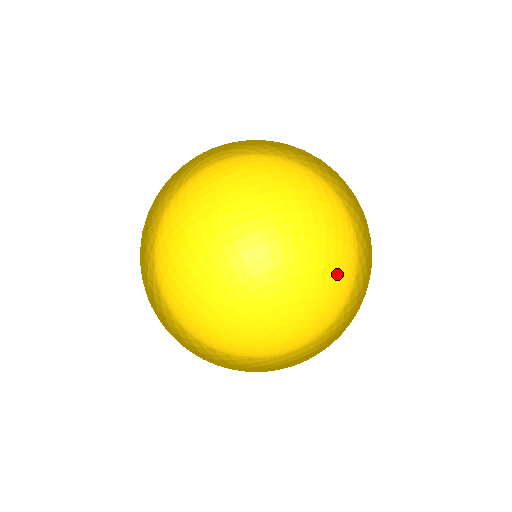
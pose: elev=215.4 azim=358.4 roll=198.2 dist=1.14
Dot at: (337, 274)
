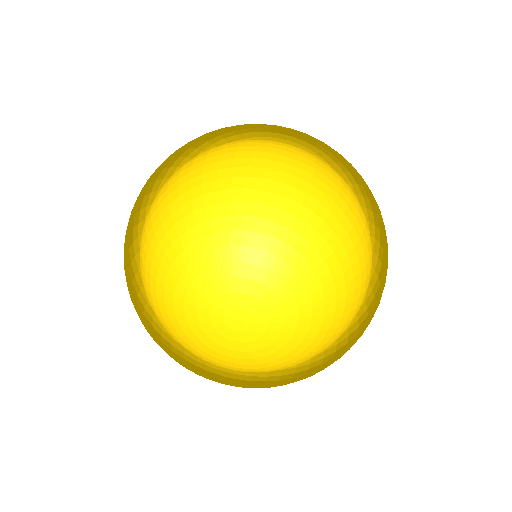
Dot at: (337, 289)
